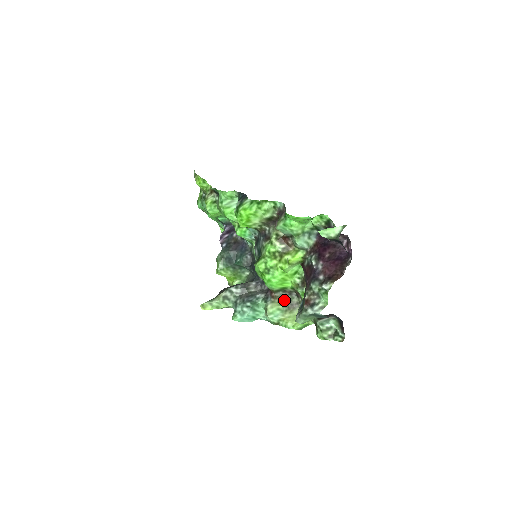
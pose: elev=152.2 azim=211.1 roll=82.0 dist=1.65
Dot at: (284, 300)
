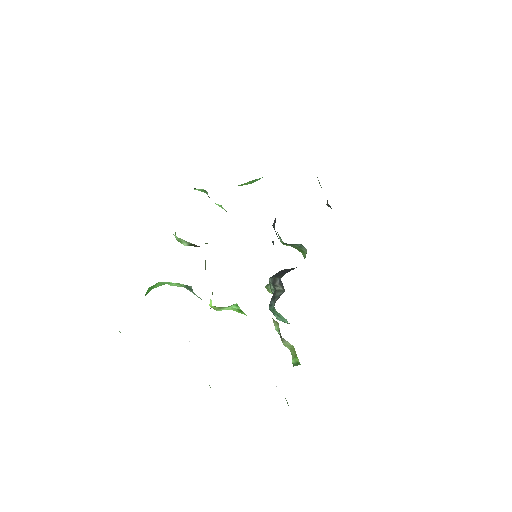
Dot at: occluded
